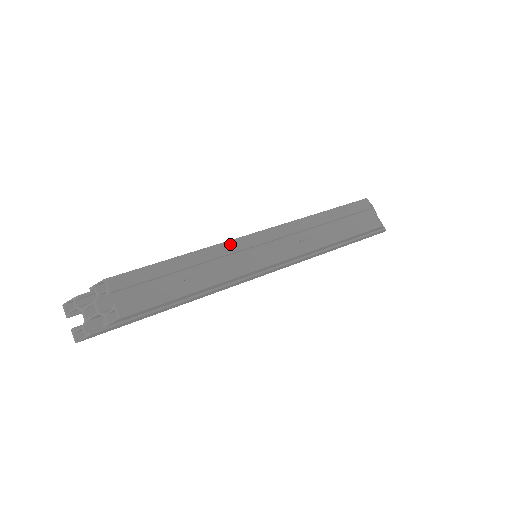
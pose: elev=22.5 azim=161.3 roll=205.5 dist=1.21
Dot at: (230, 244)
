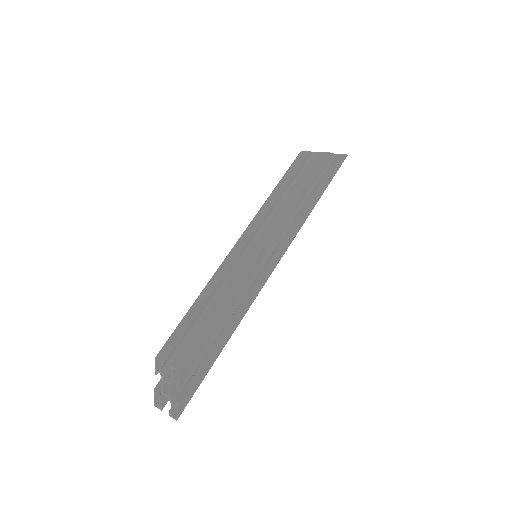
Dot at: (224, 263)
